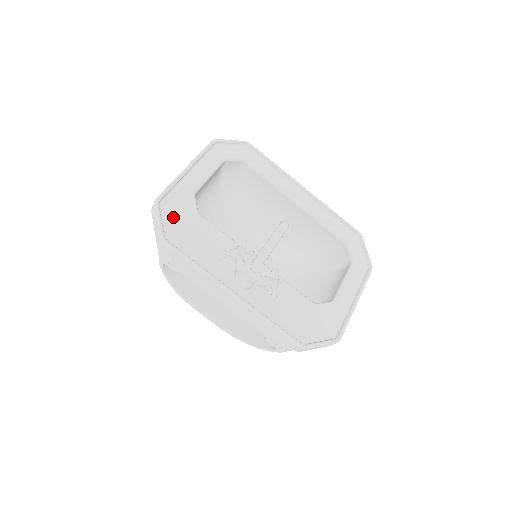
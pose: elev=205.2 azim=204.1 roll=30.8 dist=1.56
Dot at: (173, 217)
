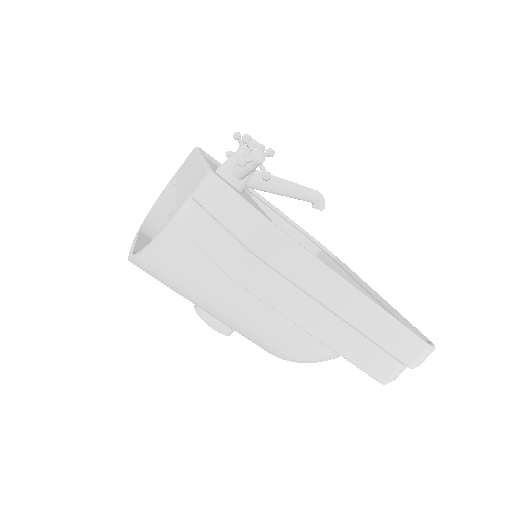
Dot at: occluded
